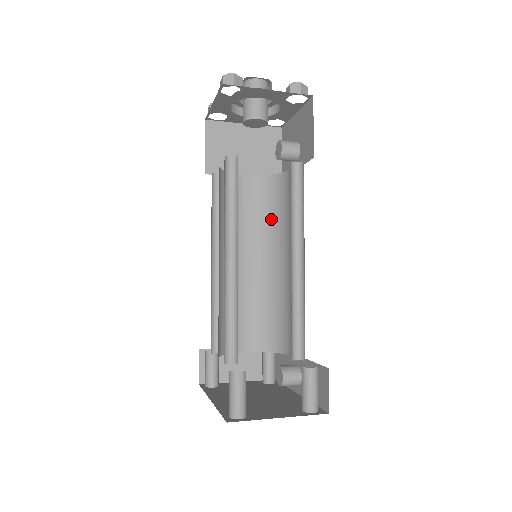
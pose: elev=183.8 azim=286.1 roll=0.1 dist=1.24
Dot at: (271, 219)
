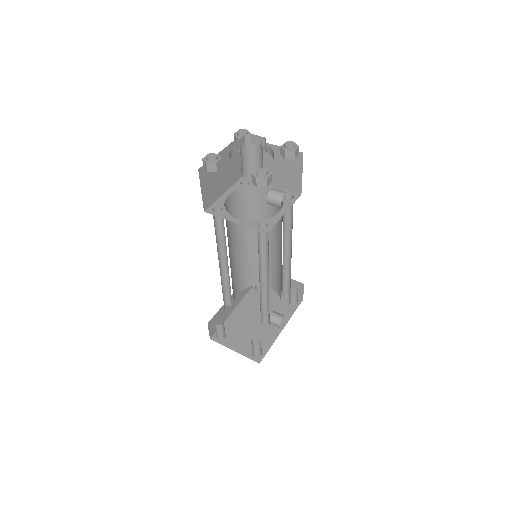
Dot at: (281, 227)
